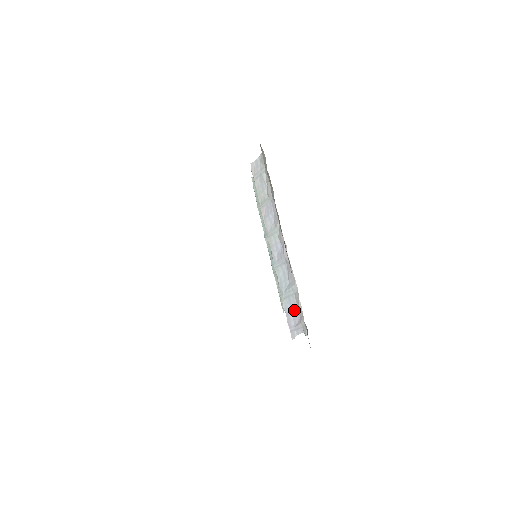
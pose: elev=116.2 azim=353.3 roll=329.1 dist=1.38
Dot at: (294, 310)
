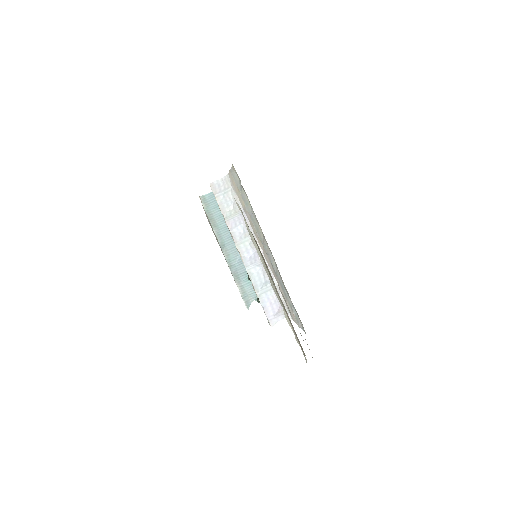
Dot at: (272, 302)
